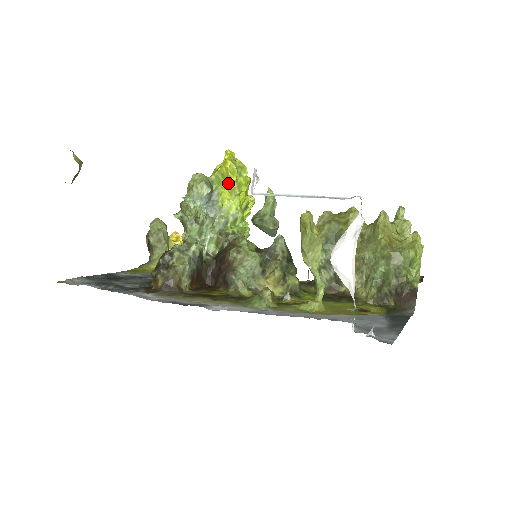
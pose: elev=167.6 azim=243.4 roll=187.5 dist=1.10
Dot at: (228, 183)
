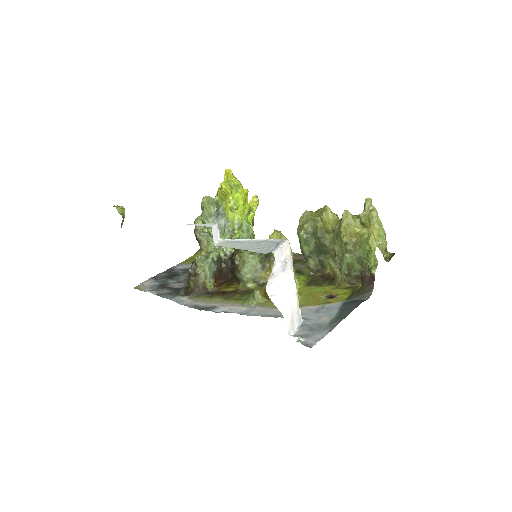
Dot at: (228, 201)
